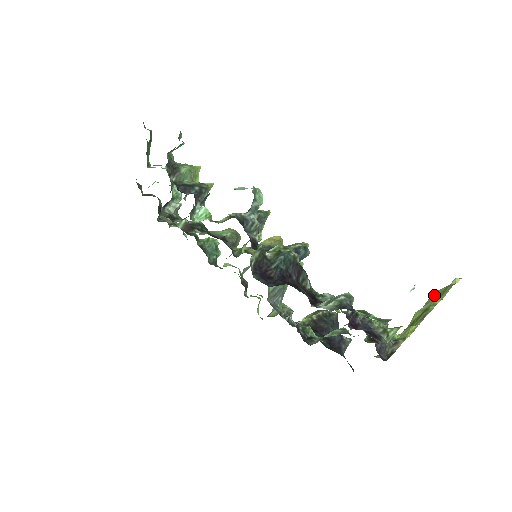
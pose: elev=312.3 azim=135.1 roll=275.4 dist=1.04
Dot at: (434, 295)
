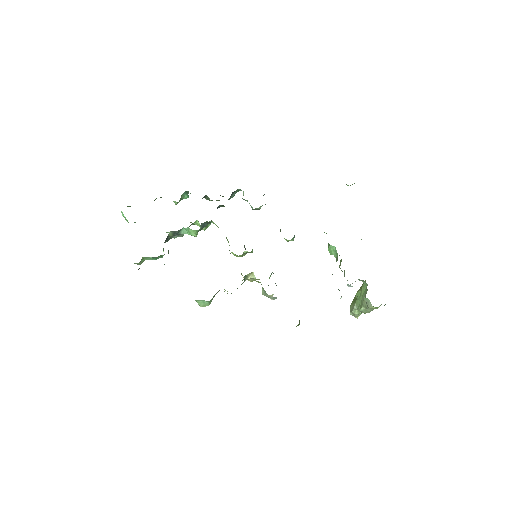
Dot at: (352, 304)
